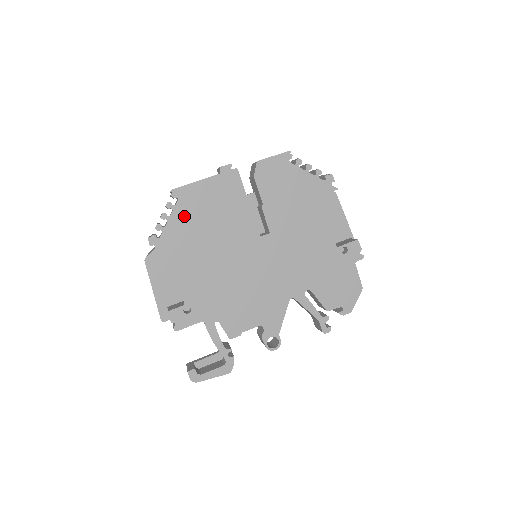
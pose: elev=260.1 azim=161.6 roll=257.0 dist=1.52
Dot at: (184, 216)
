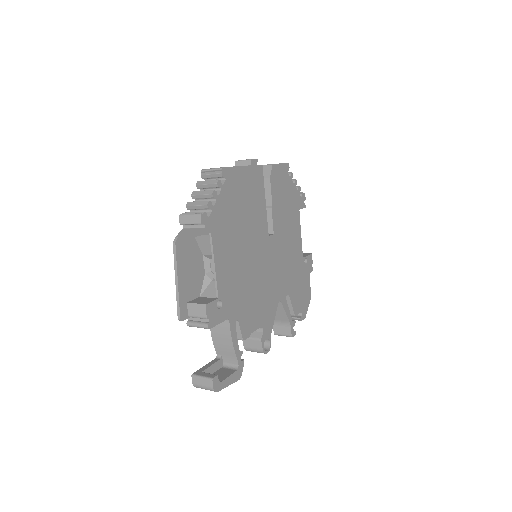
Dot at: (228, 199)
